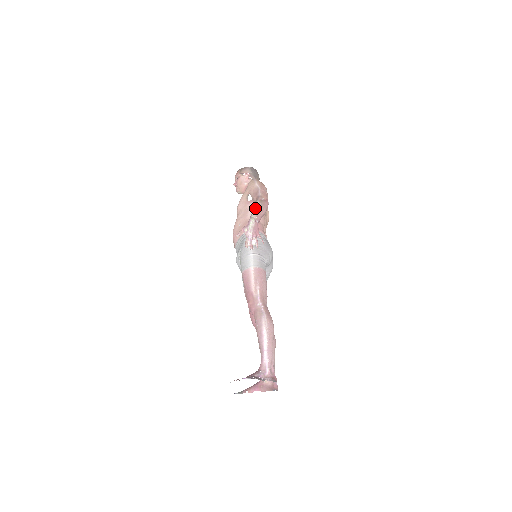
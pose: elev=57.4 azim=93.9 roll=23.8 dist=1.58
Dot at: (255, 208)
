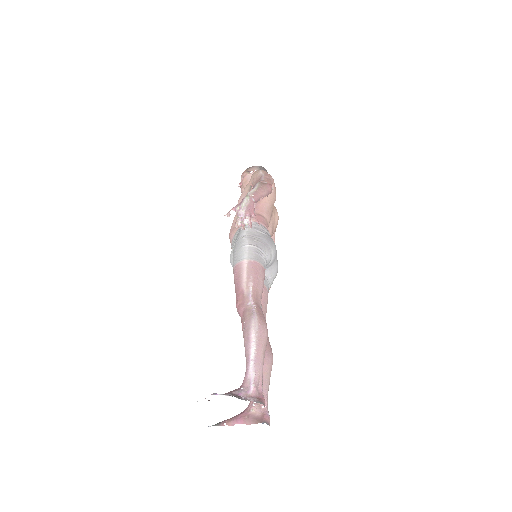
Dot at: (253, 188)
